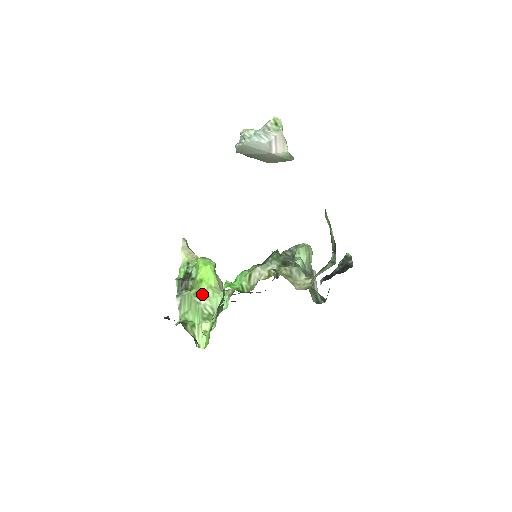
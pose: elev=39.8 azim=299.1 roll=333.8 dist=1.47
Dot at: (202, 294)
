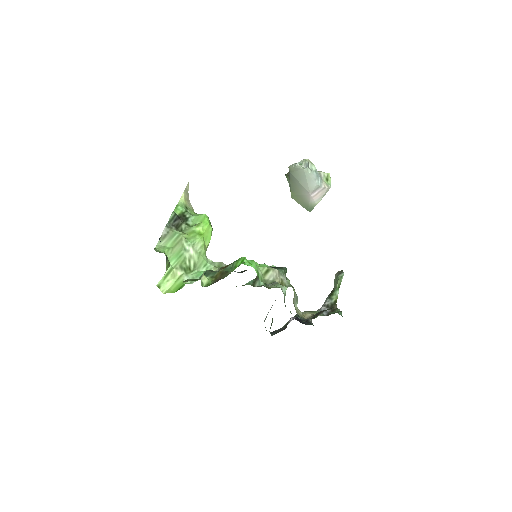
Dot at: (196, 246)
